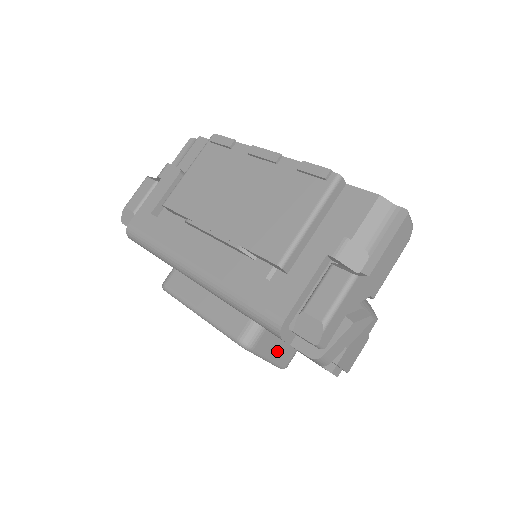
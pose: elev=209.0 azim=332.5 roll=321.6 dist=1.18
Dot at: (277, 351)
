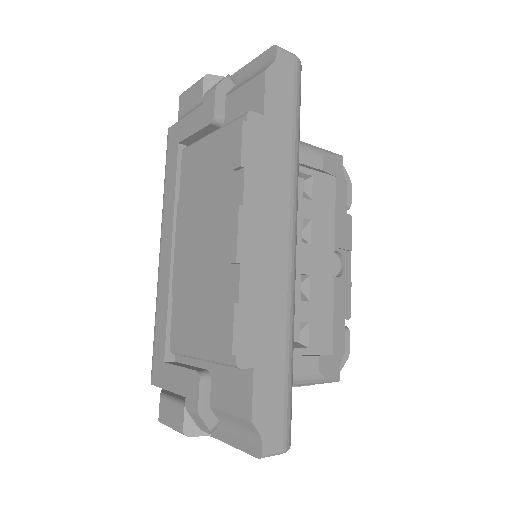
Dot at: occluded
